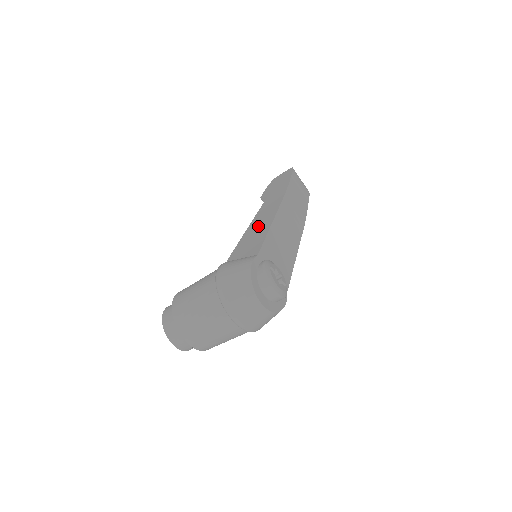
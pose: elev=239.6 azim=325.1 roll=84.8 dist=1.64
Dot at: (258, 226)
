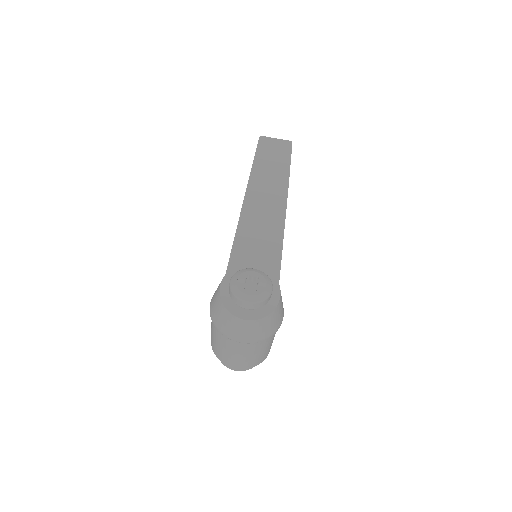
Dot at: occluded
